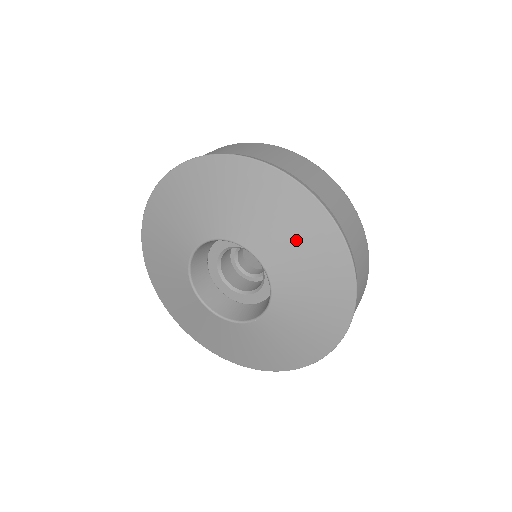
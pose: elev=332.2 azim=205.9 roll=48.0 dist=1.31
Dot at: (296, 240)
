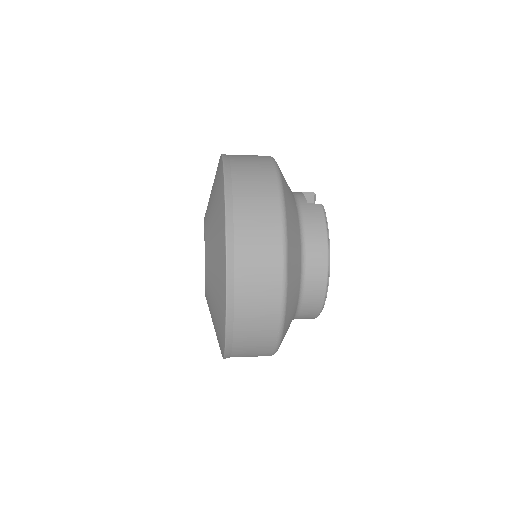
Dot at: (213, 193)
